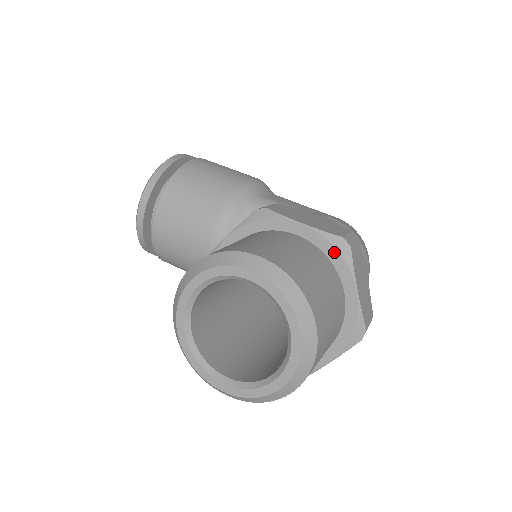
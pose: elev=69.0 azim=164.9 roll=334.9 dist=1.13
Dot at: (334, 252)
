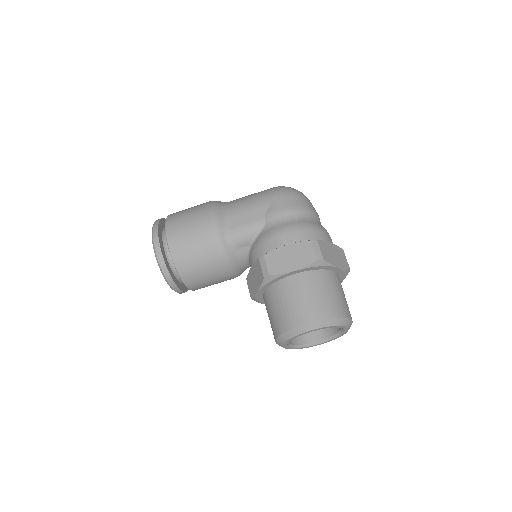
Dot at: (318, 267)
